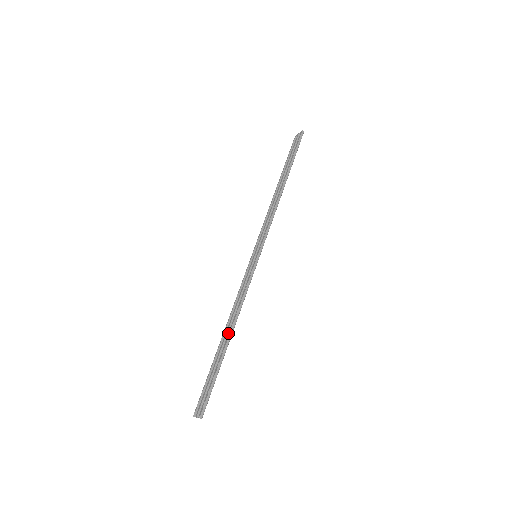
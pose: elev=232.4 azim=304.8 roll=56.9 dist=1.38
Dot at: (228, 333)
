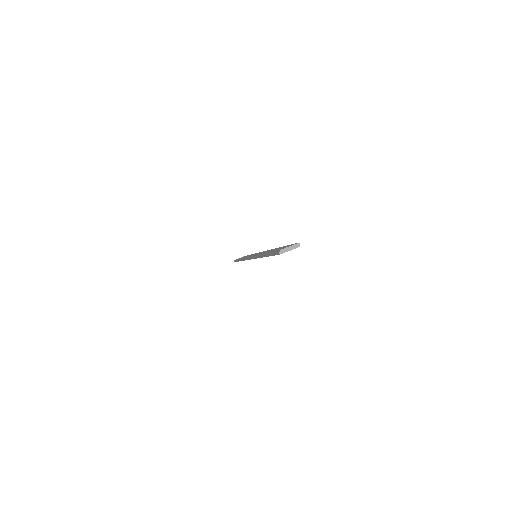
Dot at: occluded
